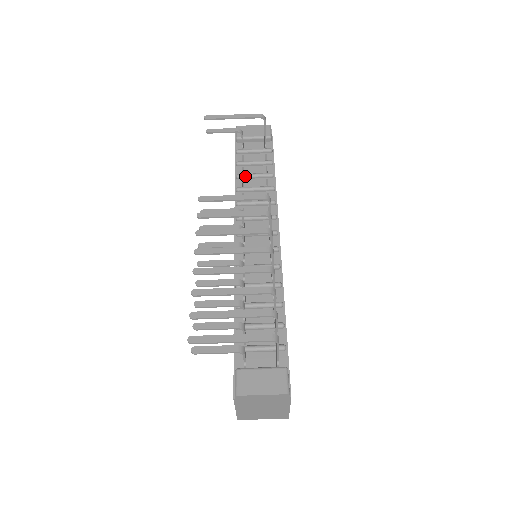
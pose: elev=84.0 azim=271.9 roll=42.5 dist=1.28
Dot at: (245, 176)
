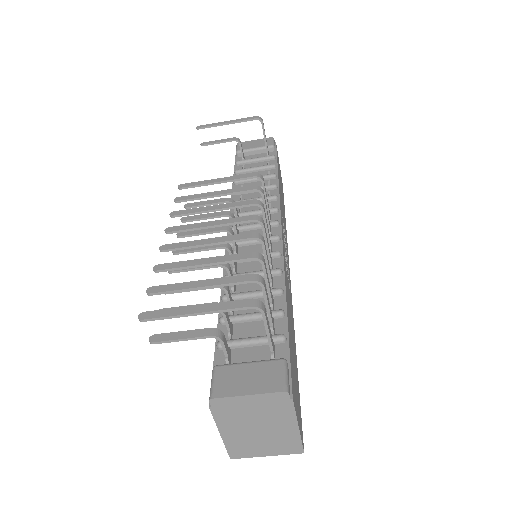
Dot at: (243, 180)
